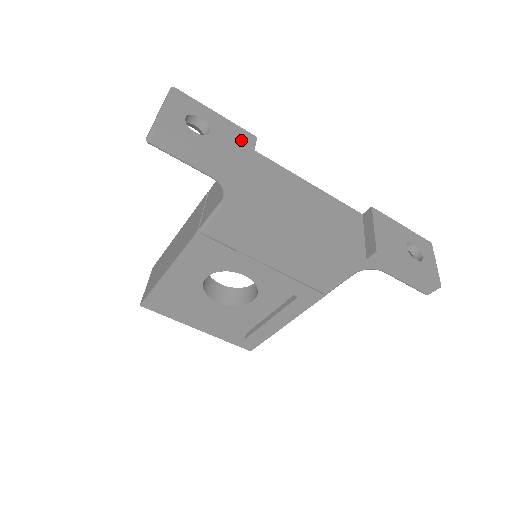
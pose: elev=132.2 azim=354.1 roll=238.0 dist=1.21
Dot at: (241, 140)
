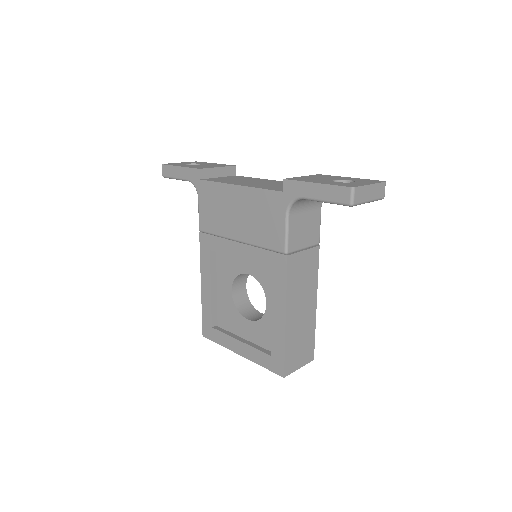
Dot at: occluded
